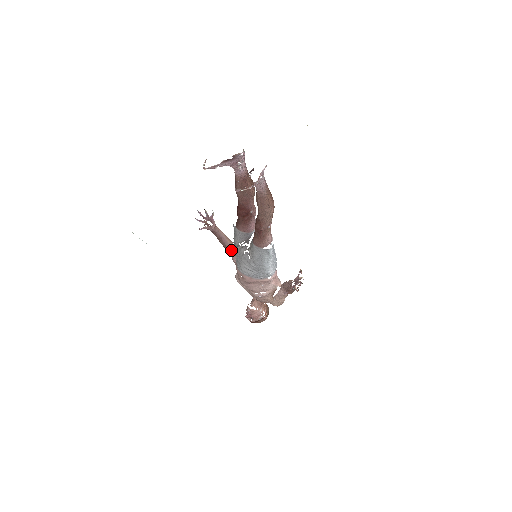
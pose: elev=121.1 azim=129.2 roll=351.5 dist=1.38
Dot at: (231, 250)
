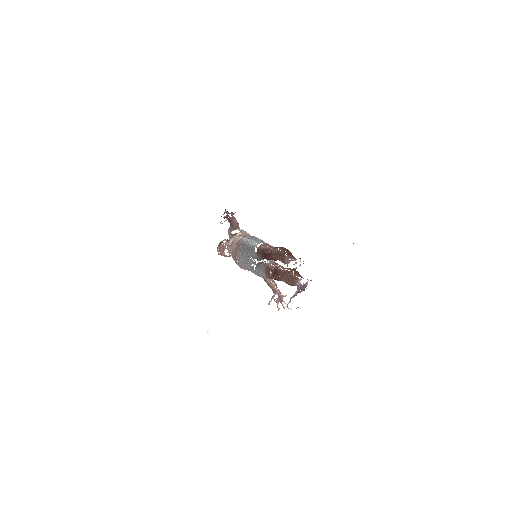
Dot at: (234, 228)
